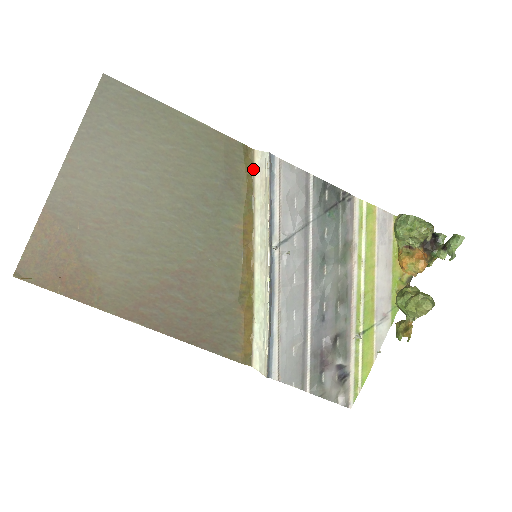
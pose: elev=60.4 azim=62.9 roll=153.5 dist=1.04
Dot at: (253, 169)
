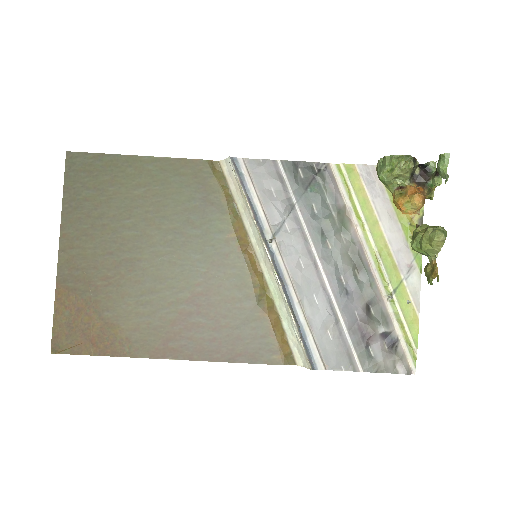
Dot at: (225, 179)
